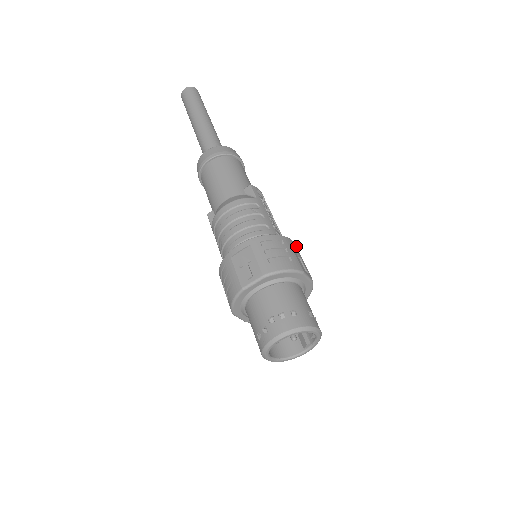
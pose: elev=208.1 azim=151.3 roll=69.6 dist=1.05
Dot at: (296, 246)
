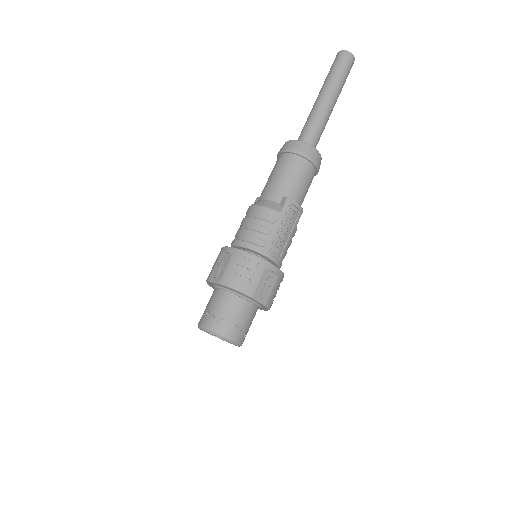
Dot at: (277, 271)
